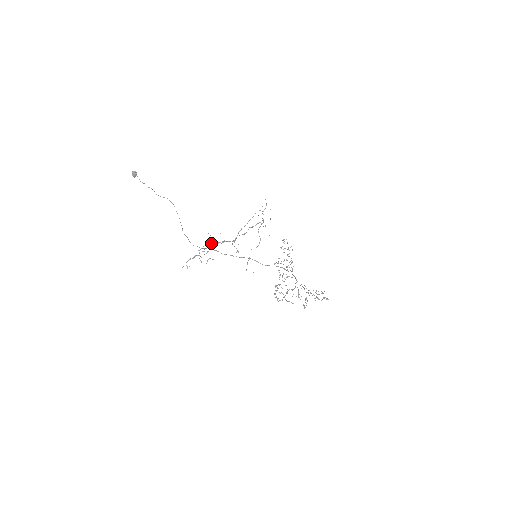
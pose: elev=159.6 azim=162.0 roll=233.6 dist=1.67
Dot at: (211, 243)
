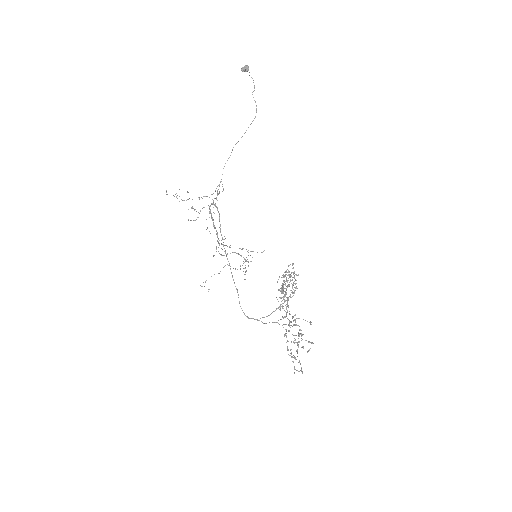
Dot at: (210, 209)
